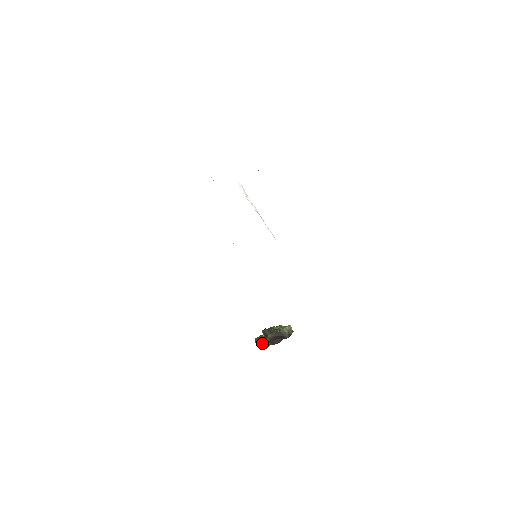
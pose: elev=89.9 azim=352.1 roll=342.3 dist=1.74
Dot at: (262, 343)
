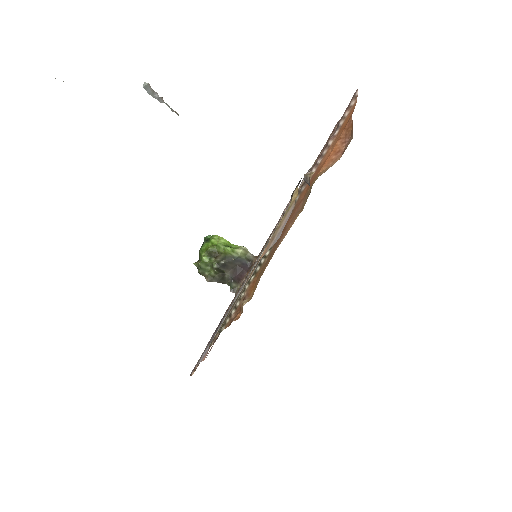
Dot at: (219, 281)
